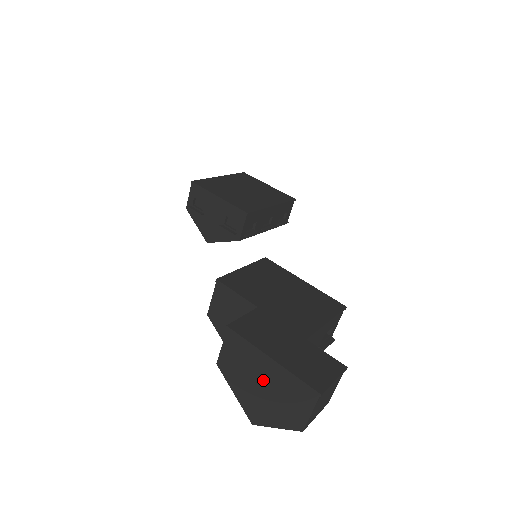
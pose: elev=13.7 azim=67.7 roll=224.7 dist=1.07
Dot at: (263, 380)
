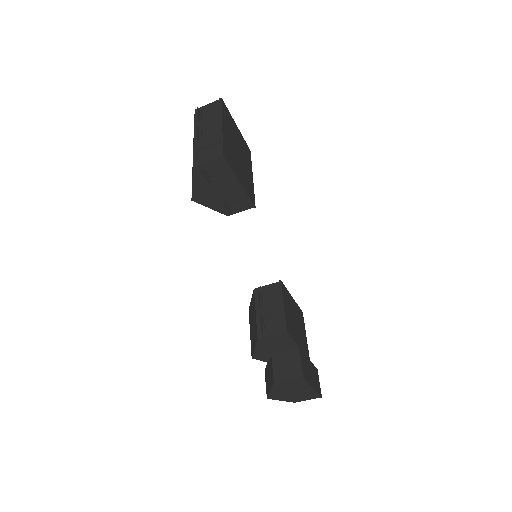
Dot at: (297, 391)
